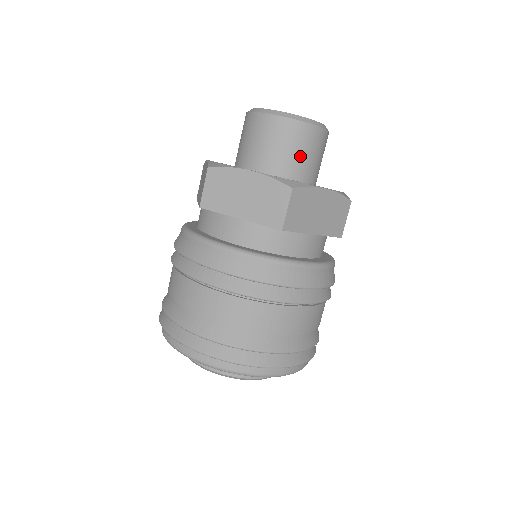
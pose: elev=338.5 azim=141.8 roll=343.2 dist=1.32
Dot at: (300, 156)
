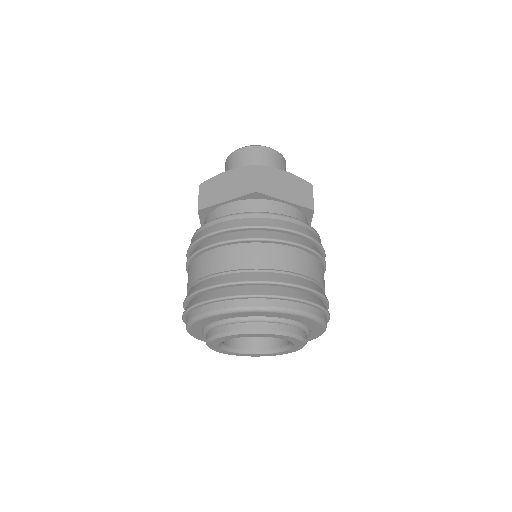
Dot at: occluded
